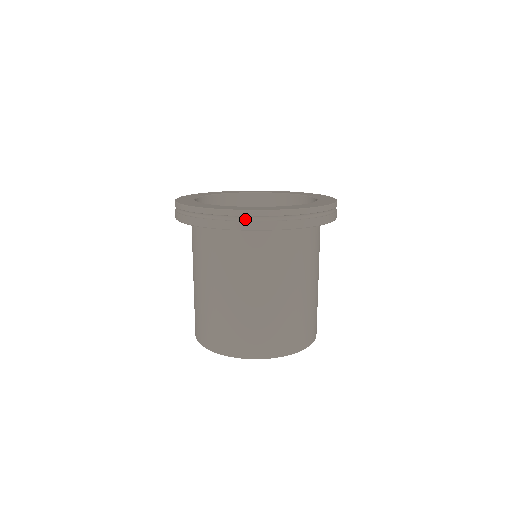
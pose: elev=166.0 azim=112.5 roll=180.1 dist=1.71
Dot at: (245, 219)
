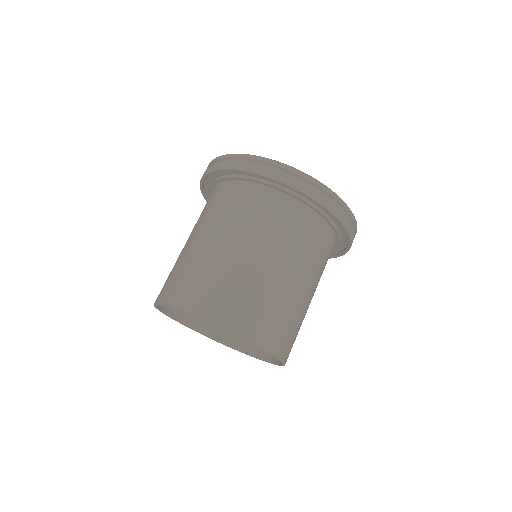
Dot at: (344, 215)
